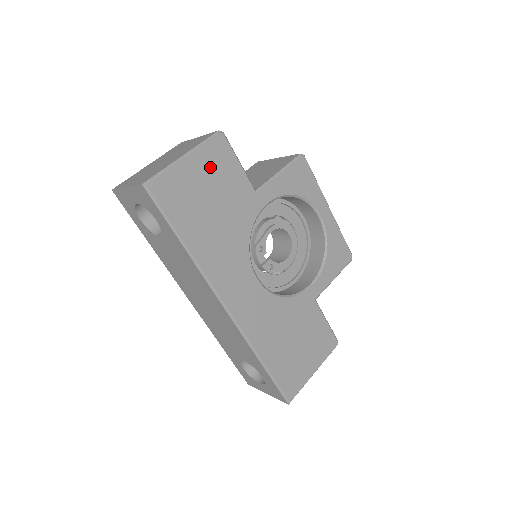
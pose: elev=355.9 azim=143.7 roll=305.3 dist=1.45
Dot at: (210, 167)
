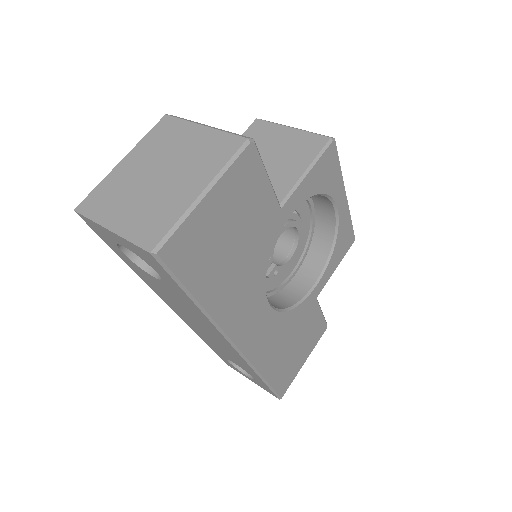
Dot at: (235, 196)
